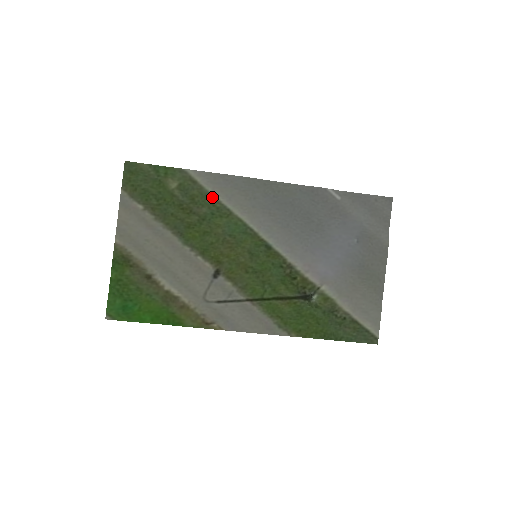
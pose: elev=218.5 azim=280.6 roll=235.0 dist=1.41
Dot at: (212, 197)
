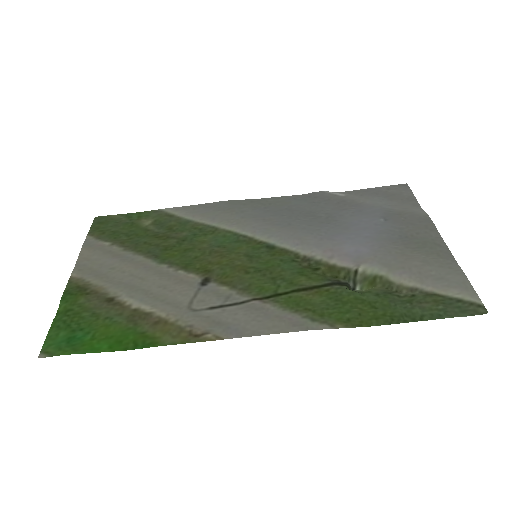
Dot at: (193, 223)
